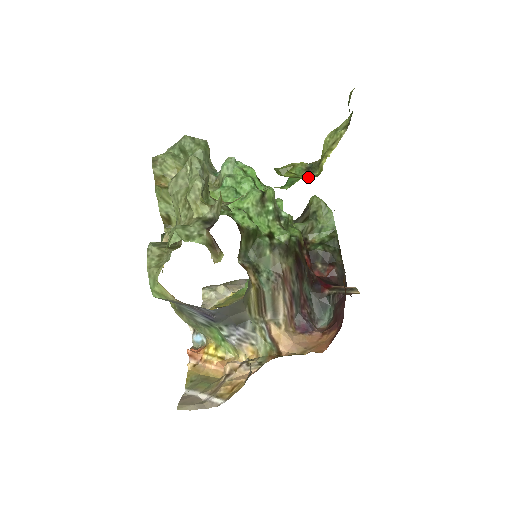
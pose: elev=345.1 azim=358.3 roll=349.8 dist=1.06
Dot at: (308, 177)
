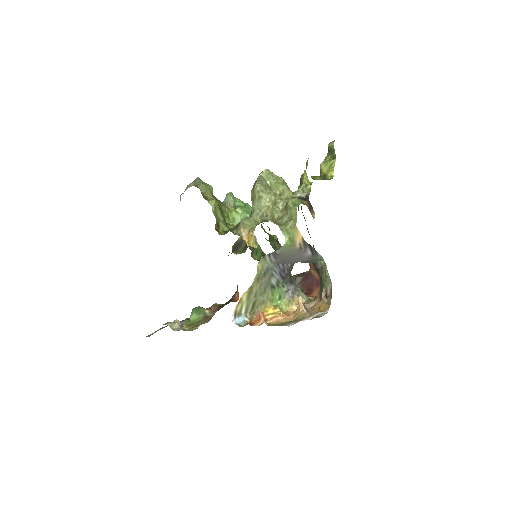
Dot at: occluded
